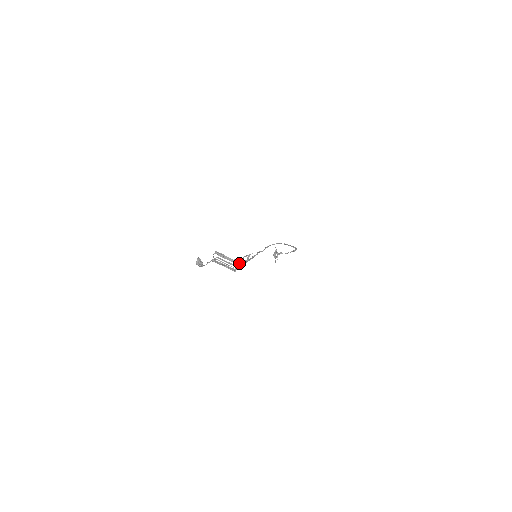
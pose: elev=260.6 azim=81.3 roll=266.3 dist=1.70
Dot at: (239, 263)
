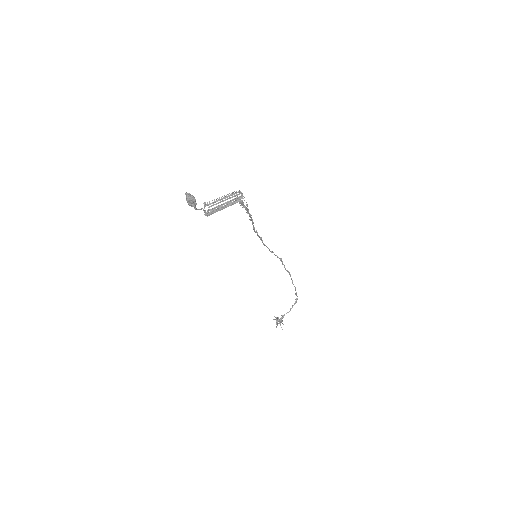
Dot at: occluded
